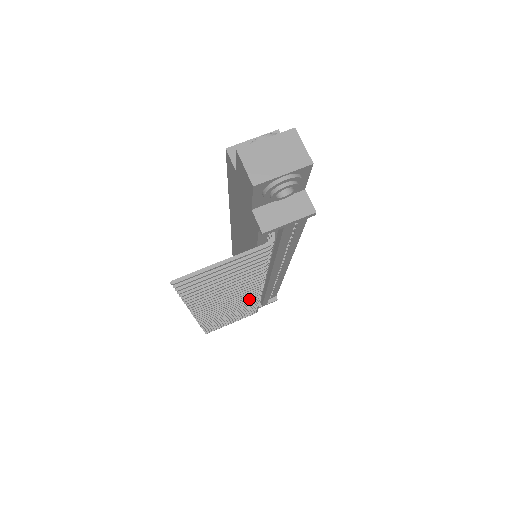
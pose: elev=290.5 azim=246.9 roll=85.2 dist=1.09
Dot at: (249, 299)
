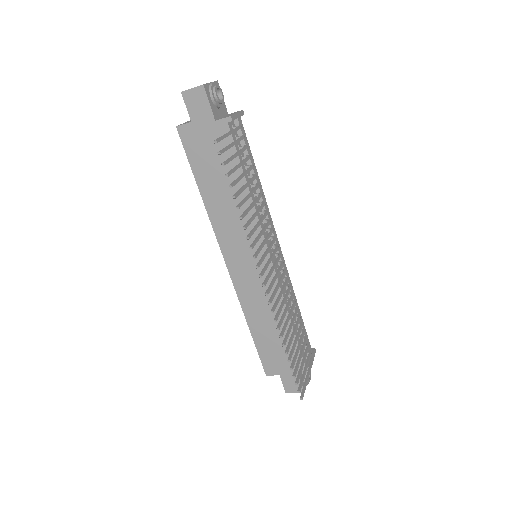
Dot at: (285, 283)
